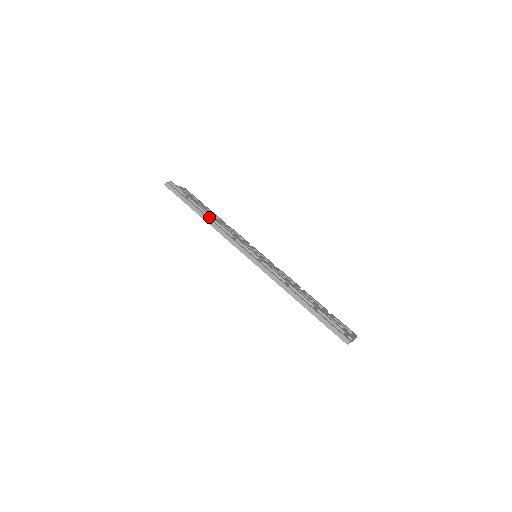
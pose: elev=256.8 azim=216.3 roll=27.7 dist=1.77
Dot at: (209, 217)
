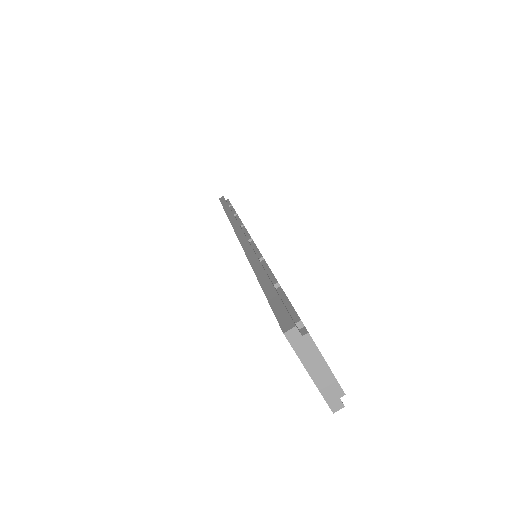
Dot at: occluded
